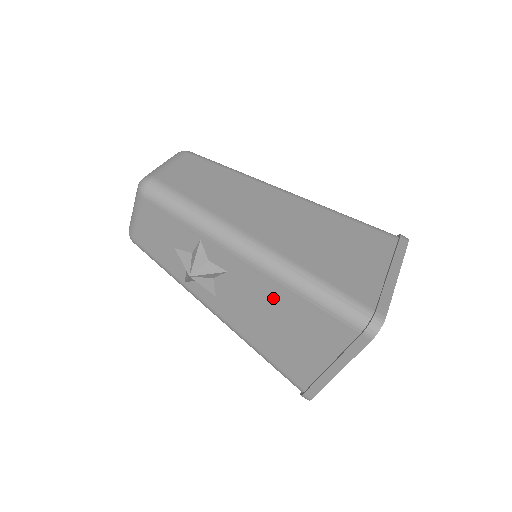
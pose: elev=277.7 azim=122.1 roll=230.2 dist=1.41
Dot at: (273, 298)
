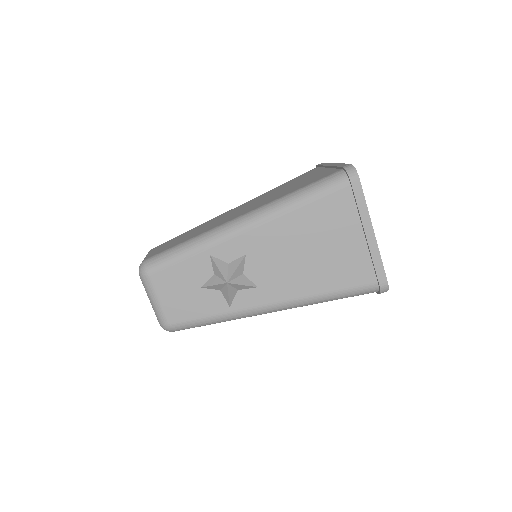
Dot at: (287, 234)
